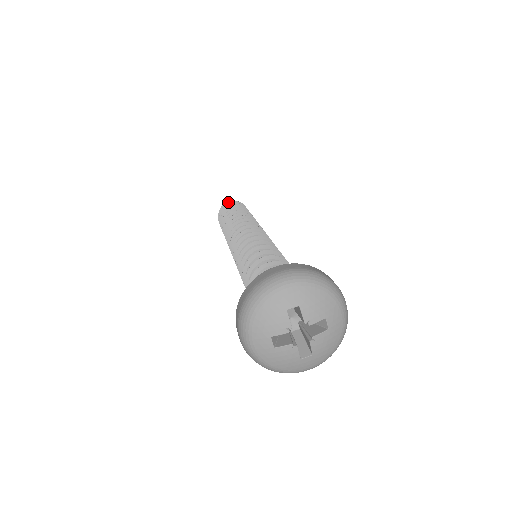
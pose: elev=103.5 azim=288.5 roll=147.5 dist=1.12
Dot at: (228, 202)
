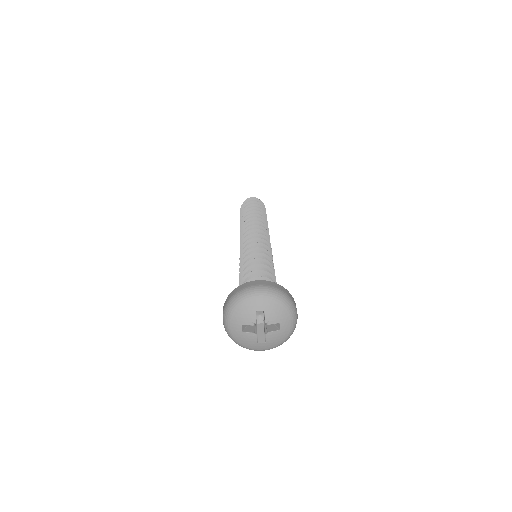
Dot at: (252, 198)
